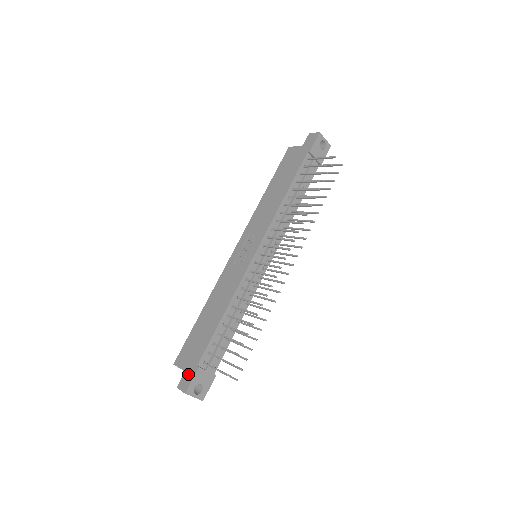
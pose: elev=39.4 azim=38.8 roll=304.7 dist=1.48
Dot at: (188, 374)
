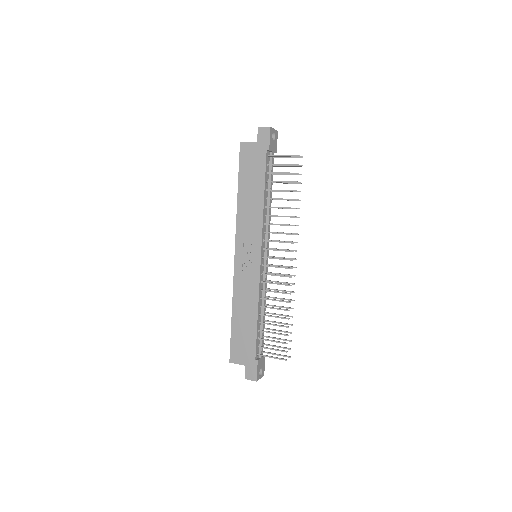
Dot at: (250, 368)
